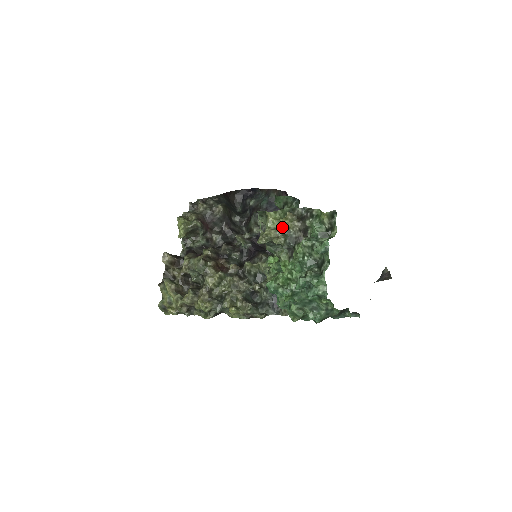
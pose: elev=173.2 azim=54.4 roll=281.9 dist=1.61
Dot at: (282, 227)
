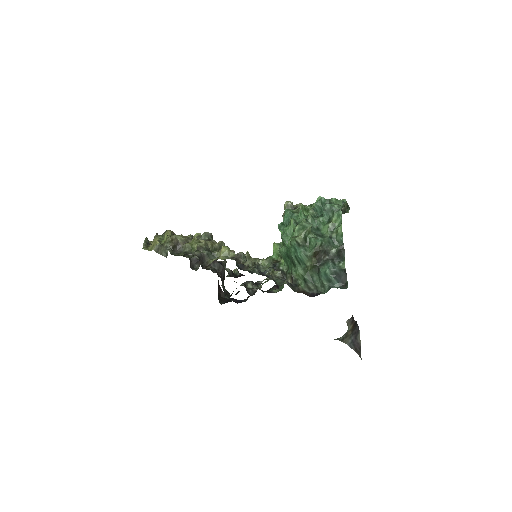
Dot at: occluded
